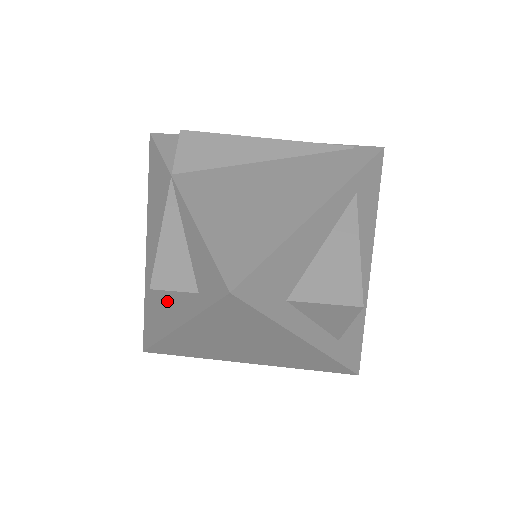
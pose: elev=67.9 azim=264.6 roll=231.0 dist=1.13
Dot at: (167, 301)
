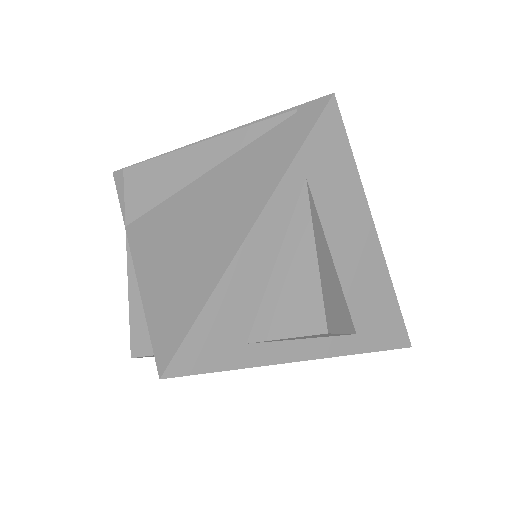
Dot at: occluded
